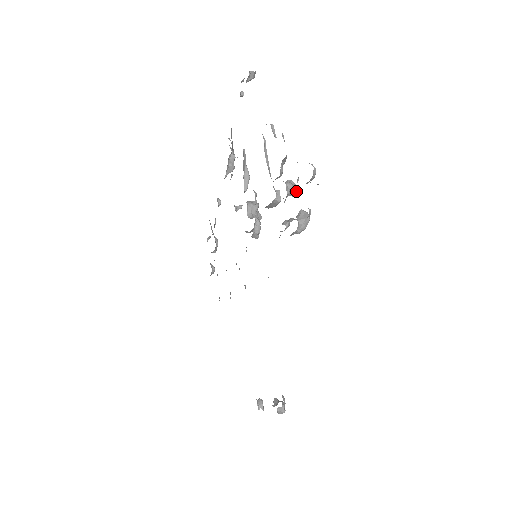
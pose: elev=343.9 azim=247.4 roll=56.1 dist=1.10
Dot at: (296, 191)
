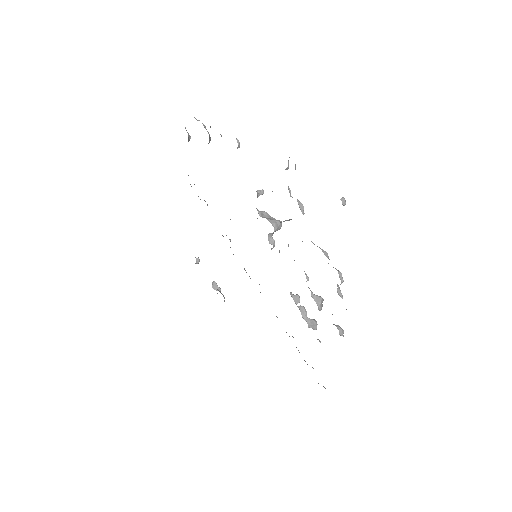
Dot at: (321, 308)
